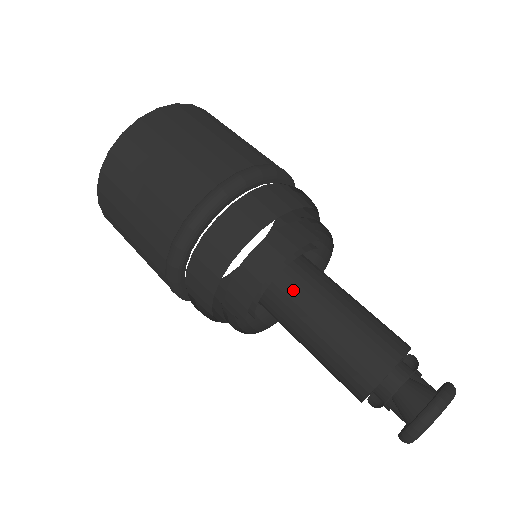
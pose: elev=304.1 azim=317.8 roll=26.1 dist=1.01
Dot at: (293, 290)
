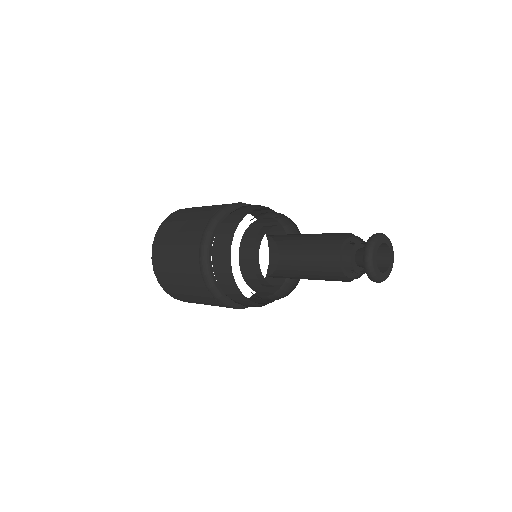
Dot at: (289, 265)
